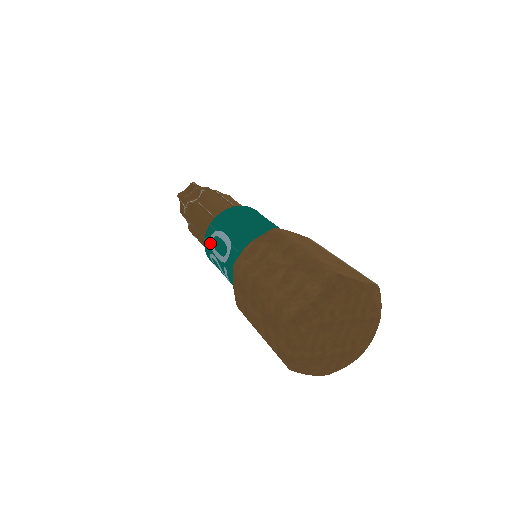
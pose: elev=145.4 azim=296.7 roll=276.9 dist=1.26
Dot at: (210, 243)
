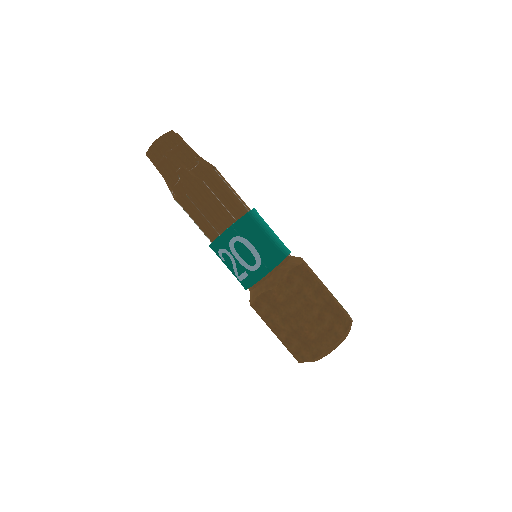
Dot at: (230, 243)
